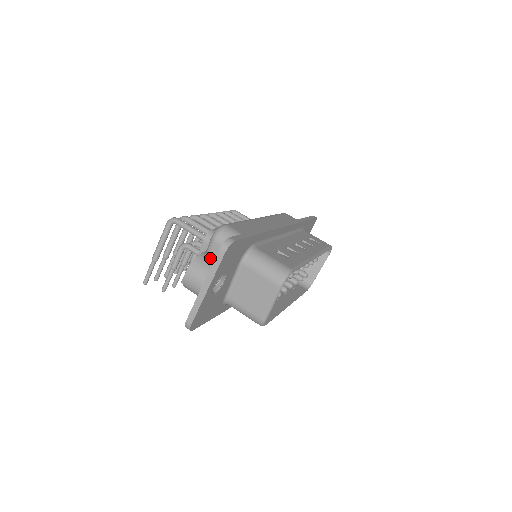
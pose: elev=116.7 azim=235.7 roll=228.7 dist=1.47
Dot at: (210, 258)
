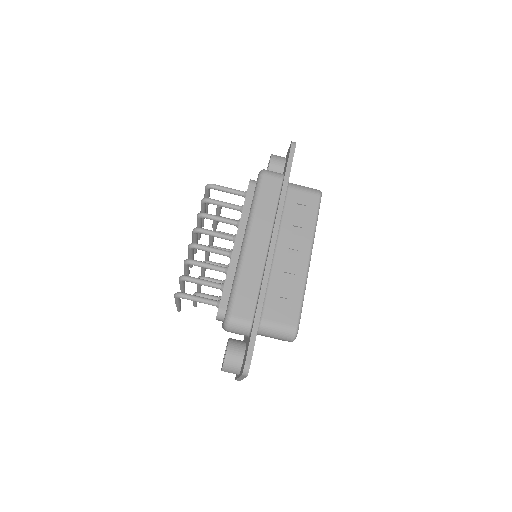
Dot at: (234, 358)
